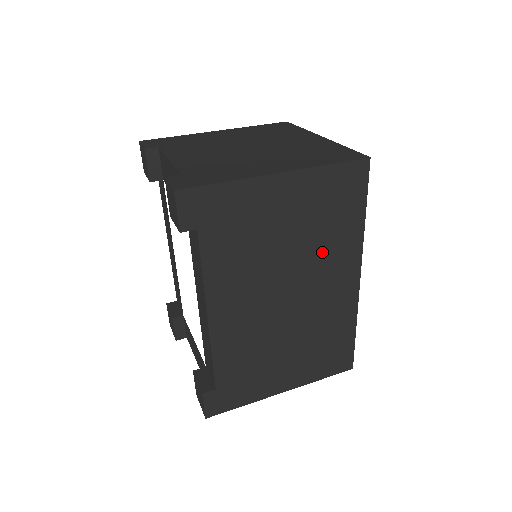
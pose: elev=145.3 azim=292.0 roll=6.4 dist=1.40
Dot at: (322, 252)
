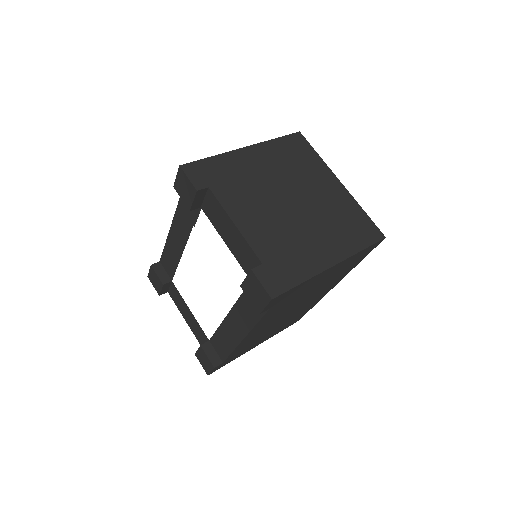
Dot at: occluded
